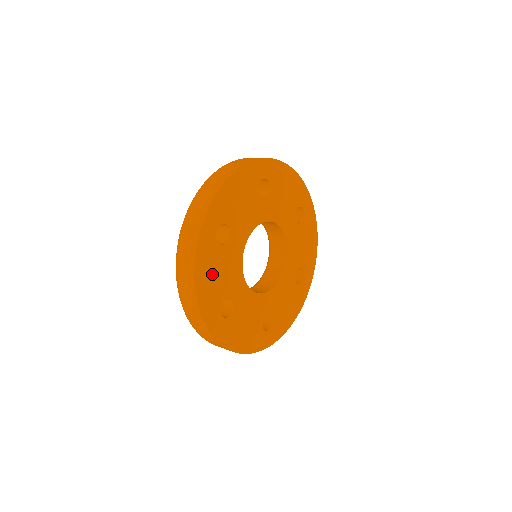
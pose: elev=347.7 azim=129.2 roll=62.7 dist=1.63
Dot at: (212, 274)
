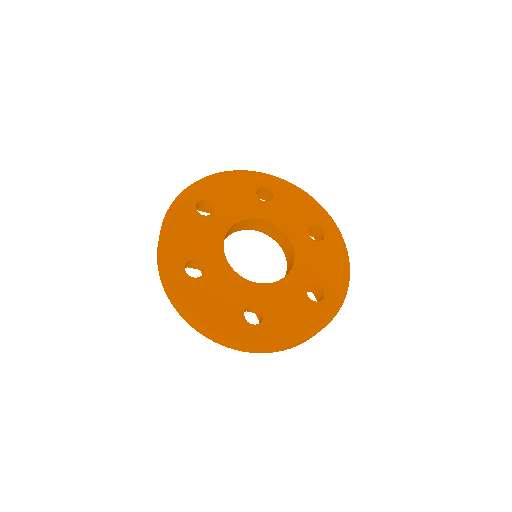
Dot at: (183, 232)
